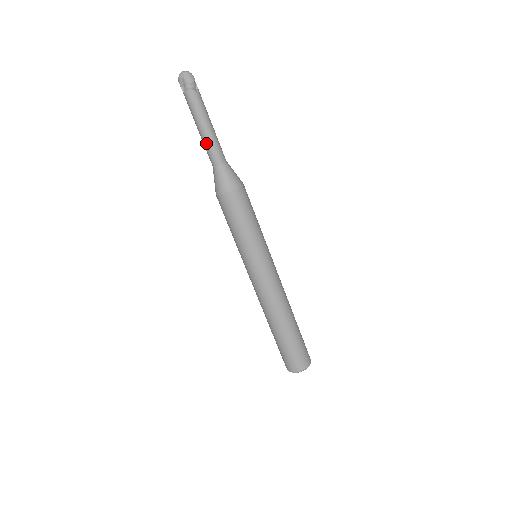
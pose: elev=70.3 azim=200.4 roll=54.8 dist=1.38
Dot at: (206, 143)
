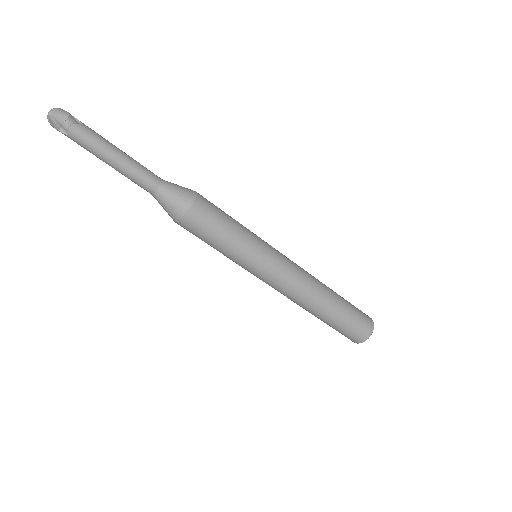
Dot at: (129, 173)
